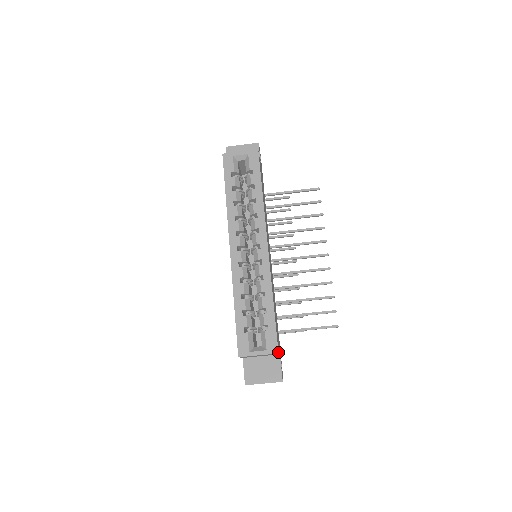
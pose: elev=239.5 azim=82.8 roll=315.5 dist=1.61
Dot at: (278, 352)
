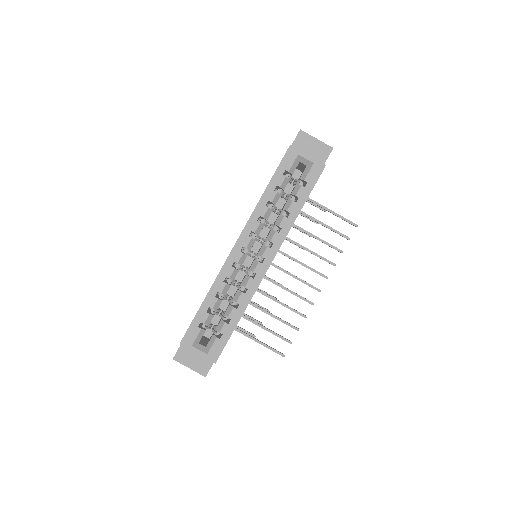
Dot at: occluded
